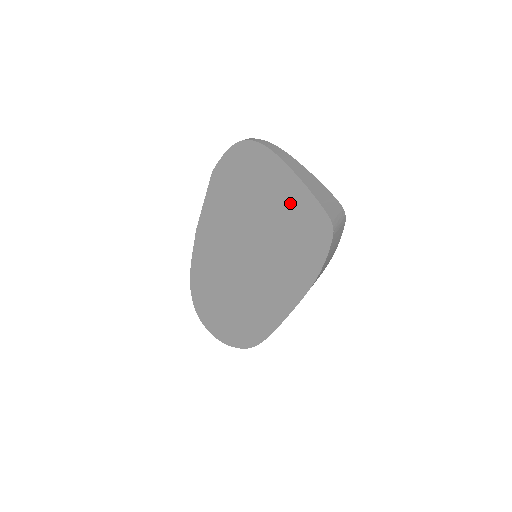
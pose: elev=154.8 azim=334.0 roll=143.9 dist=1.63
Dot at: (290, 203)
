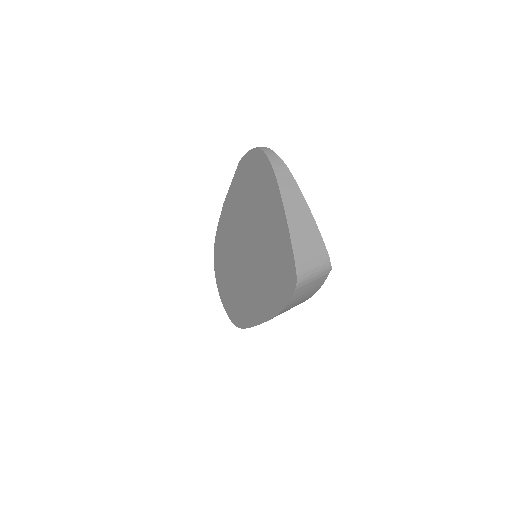
Dot at: (277, 235)
